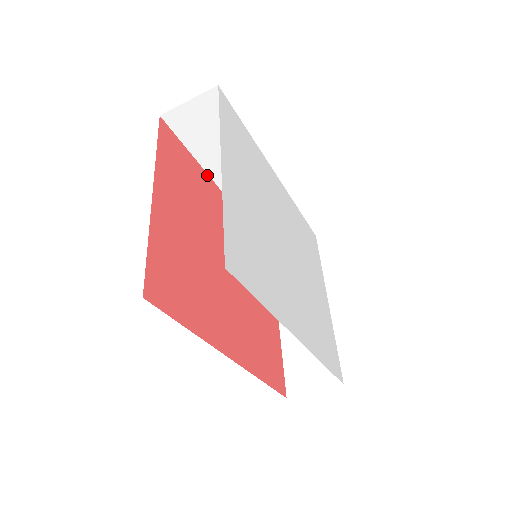
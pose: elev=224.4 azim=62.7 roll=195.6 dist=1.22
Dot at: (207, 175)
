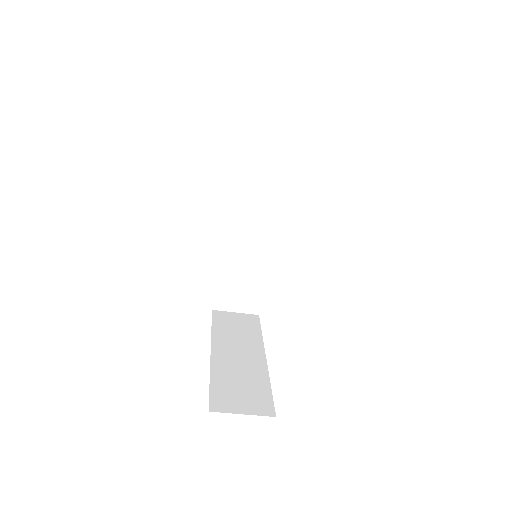
Dot at: (229, 193)
